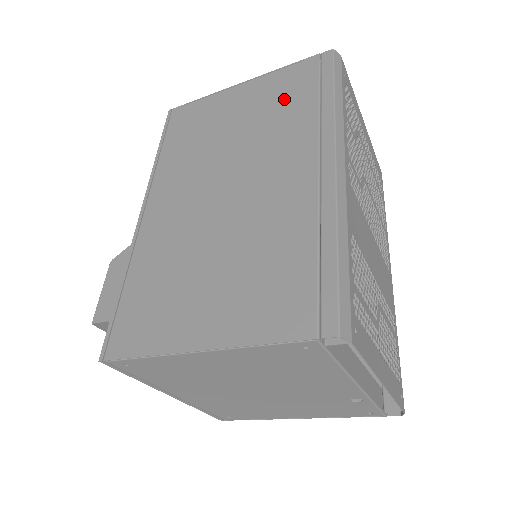
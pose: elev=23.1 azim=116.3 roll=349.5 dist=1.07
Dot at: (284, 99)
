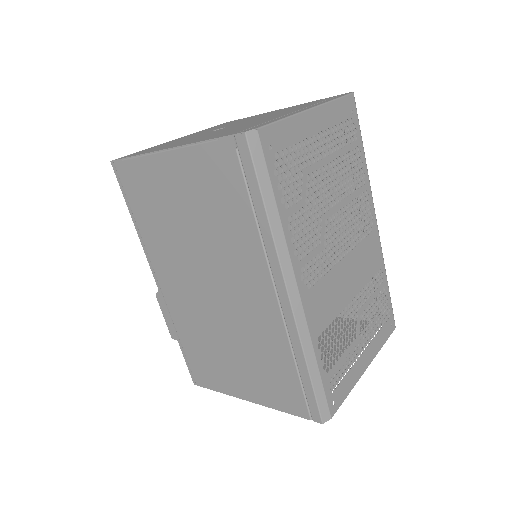
Dot at: (220, 199)
